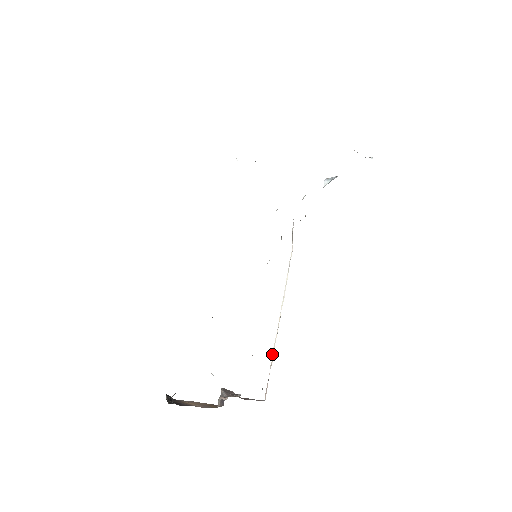
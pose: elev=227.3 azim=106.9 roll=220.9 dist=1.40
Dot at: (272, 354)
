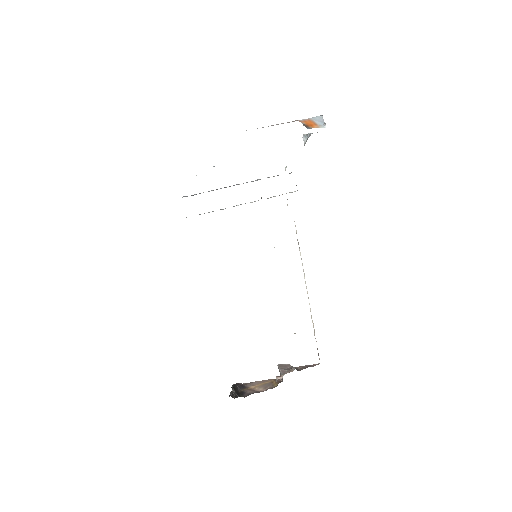
Dot at: occluded
